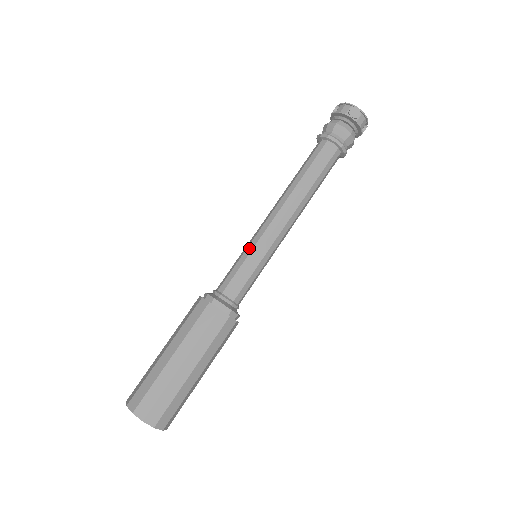
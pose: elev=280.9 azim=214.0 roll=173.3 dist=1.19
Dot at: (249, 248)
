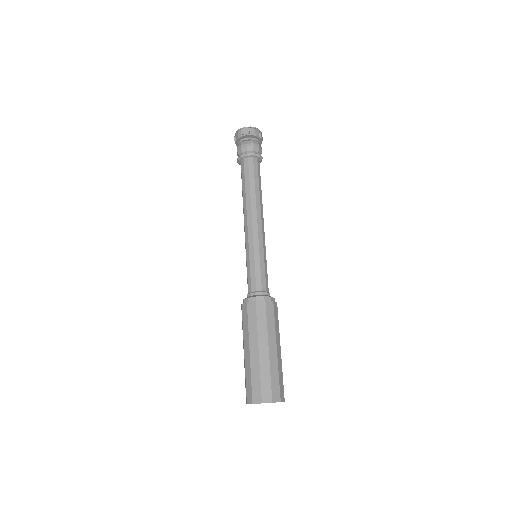
Dot at: (247, 254)
